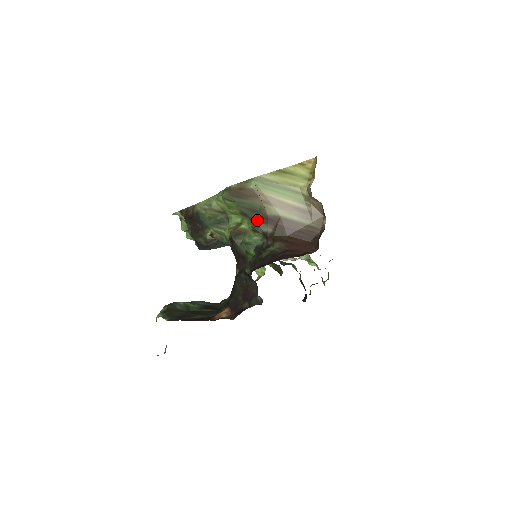
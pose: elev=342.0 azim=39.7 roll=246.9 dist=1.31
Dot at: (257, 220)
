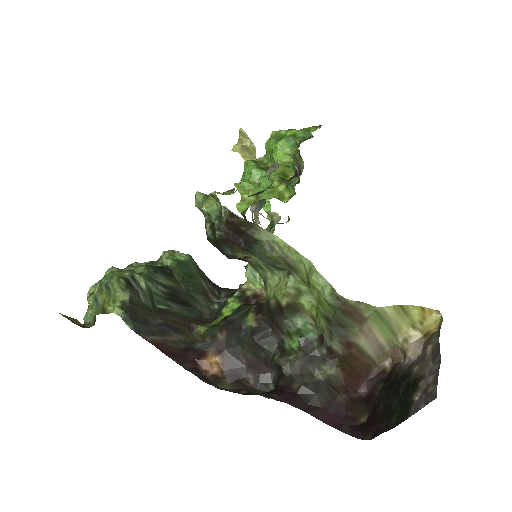
Dot at: (336, 335)
